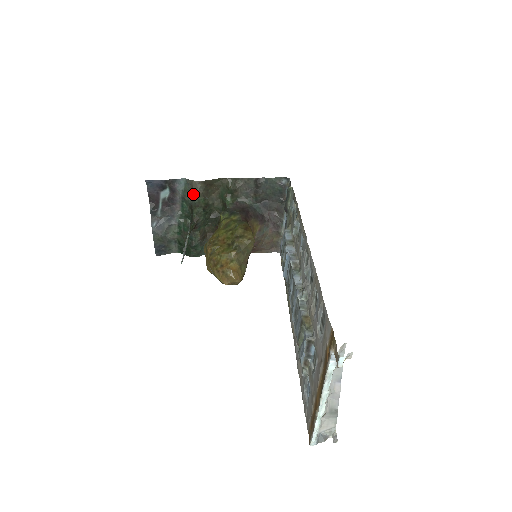
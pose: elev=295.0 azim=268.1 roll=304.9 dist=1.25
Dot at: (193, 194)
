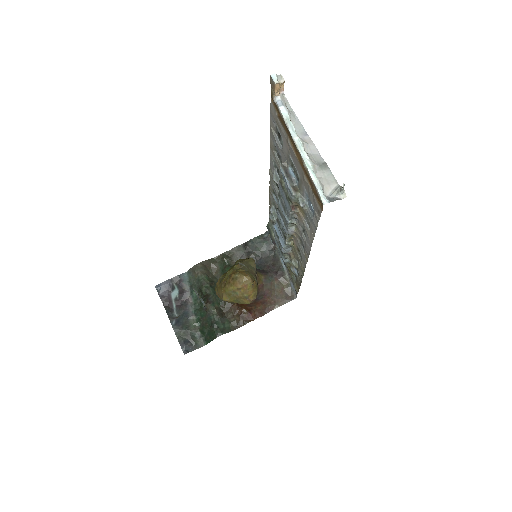
Dot at: (197, 277)
